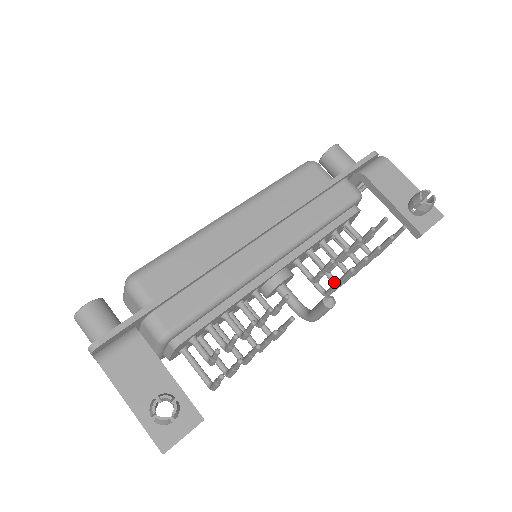
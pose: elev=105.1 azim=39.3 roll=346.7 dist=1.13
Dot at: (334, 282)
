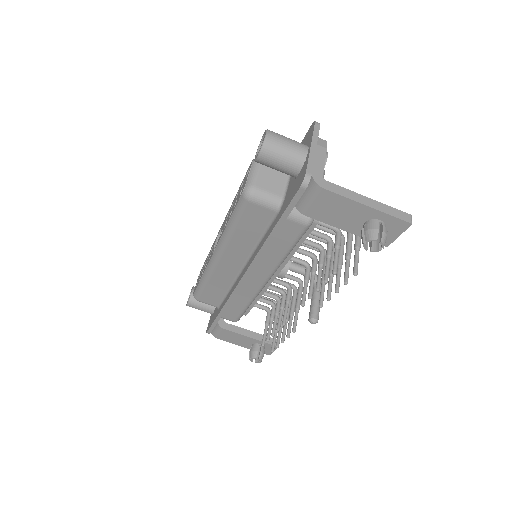
Dot at: occluded
